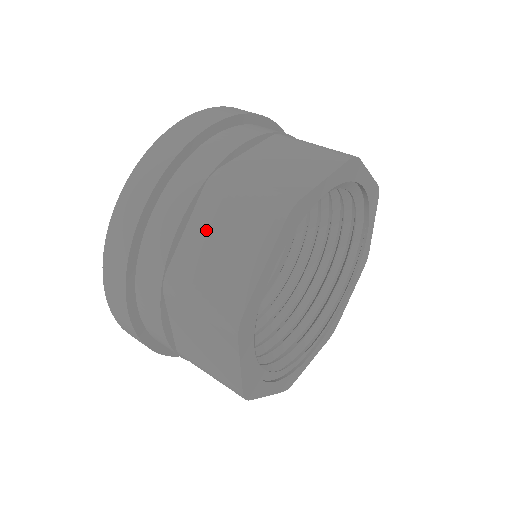
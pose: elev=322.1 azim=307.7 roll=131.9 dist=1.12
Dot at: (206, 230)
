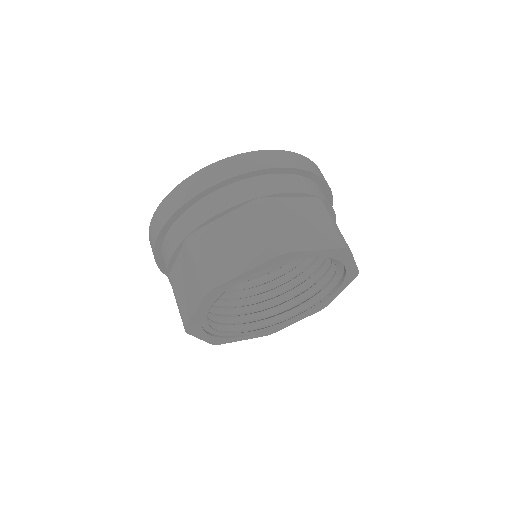
Dot at: (232, 227)
